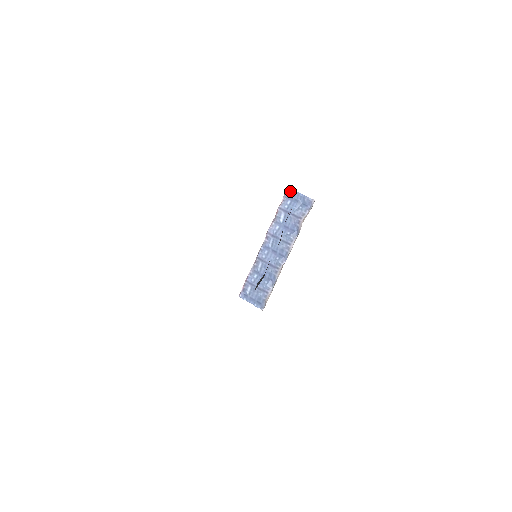
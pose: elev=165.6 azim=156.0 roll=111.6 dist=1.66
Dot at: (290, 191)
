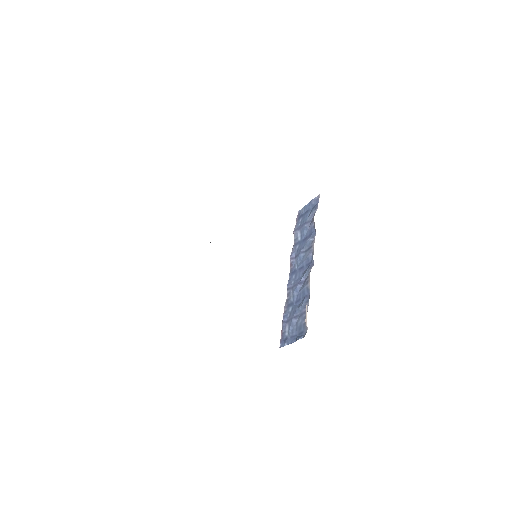
Dot at: (299, 212)
